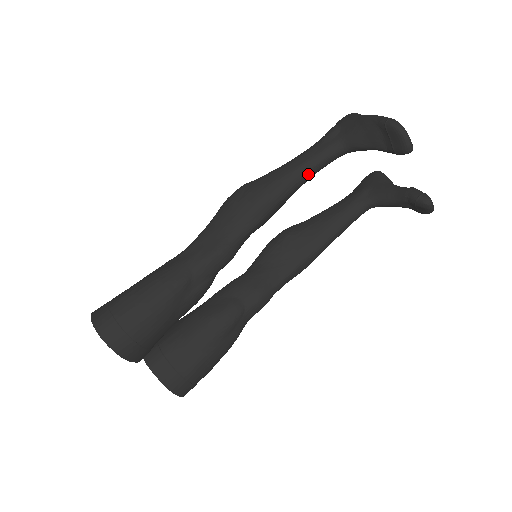
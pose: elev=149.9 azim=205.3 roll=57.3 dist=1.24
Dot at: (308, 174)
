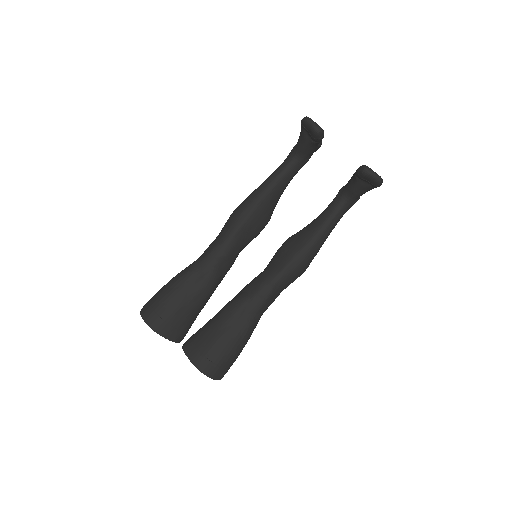
Dot at: (275, 182)
